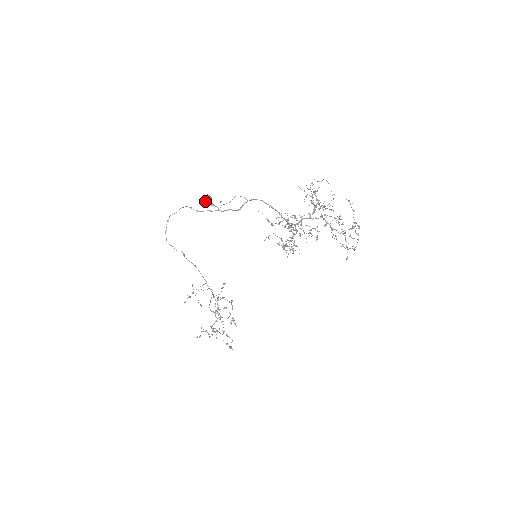
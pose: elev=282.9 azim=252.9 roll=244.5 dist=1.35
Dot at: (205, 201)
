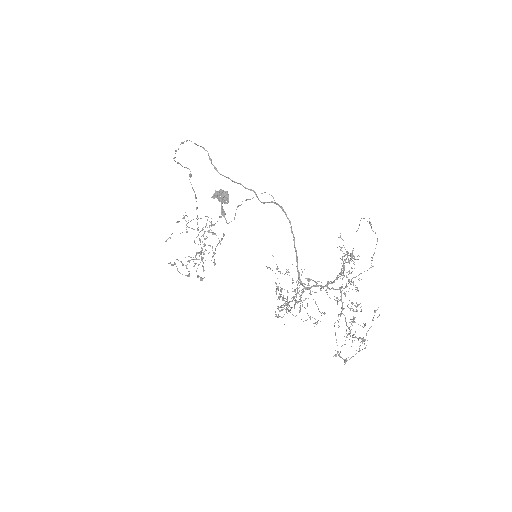
Dot at: (219, 199)
